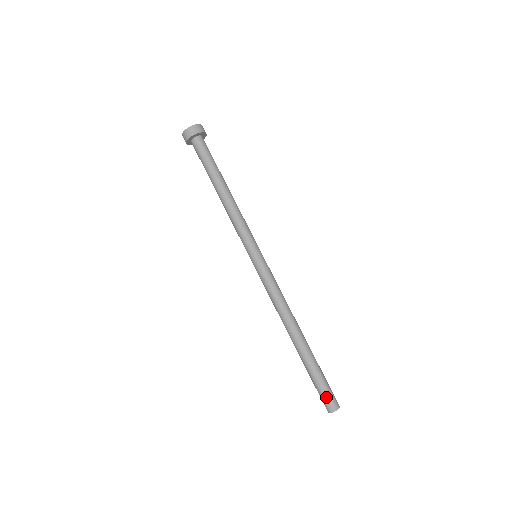
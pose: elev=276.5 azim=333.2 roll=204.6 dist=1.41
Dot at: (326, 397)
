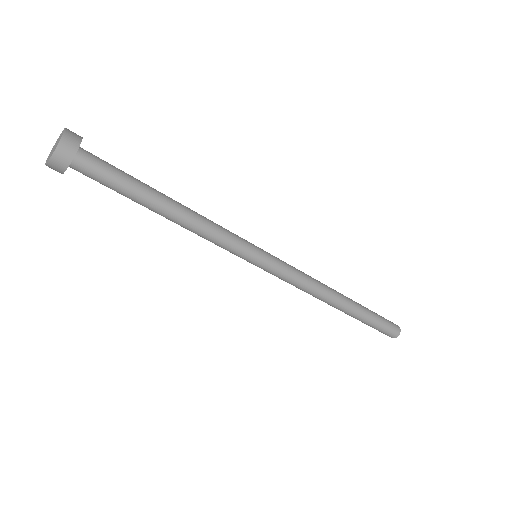
Dot at: (381, 332)
